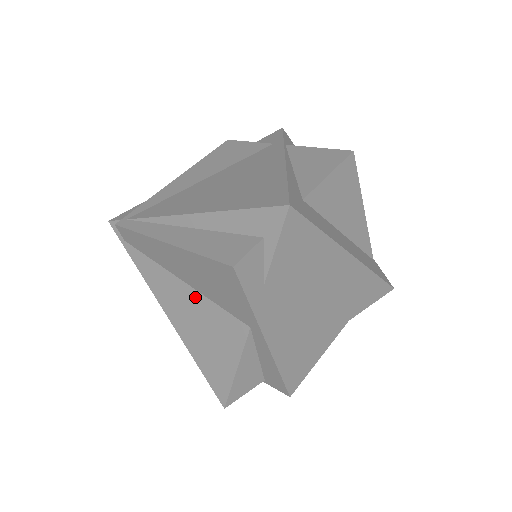
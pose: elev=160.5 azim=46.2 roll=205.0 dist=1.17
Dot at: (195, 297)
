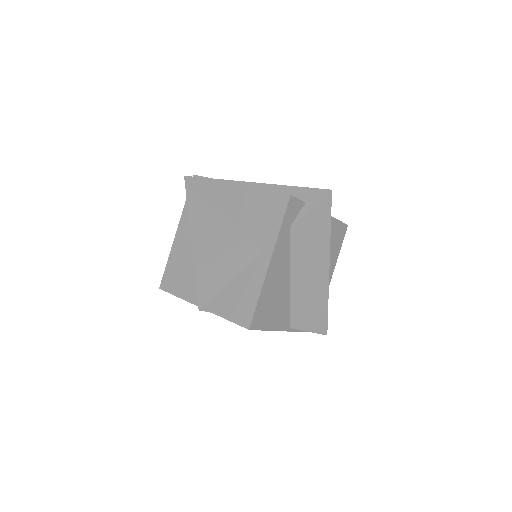
Dot at: (228, 229)
